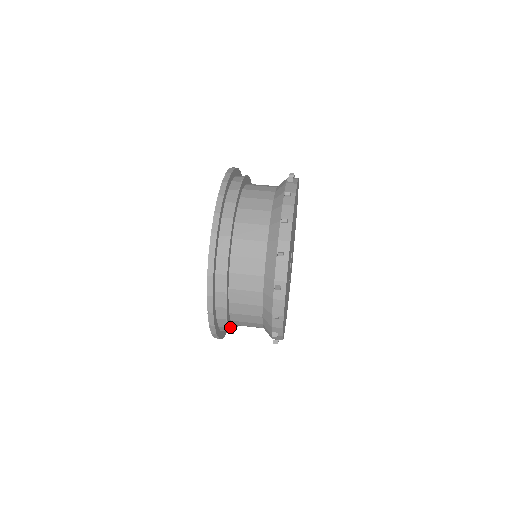
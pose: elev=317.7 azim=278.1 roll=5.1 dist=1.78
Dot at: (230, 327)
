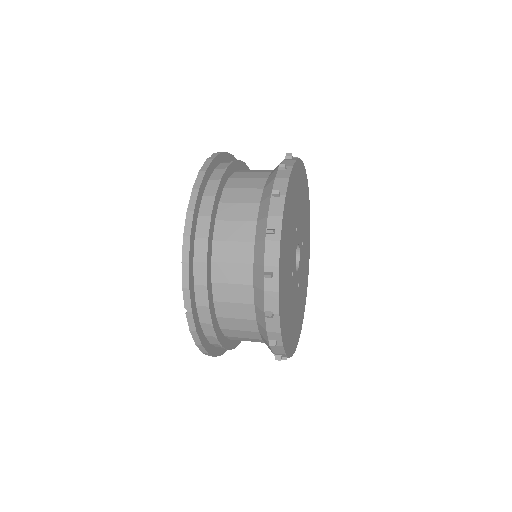
Dot at: (220, 338)
